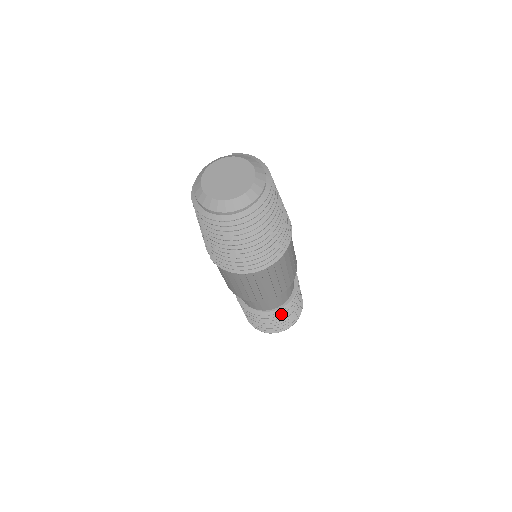
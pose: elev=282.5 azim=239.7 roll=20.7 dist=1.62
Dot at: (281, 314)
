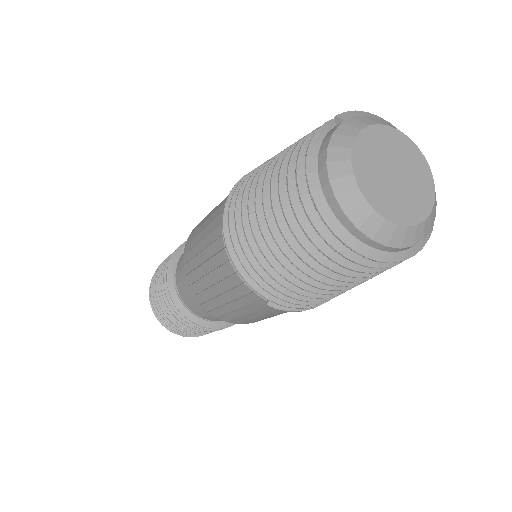
Dot at: occluded
